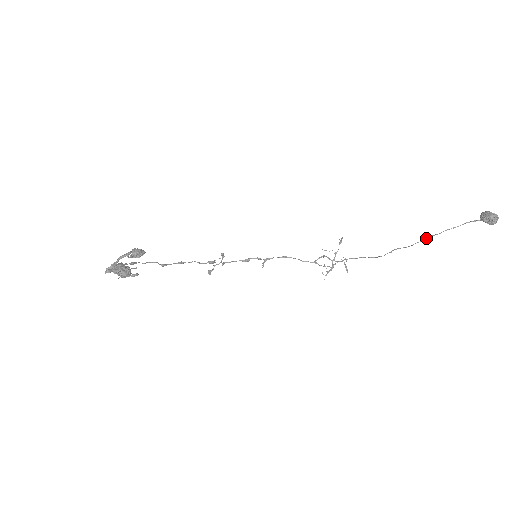
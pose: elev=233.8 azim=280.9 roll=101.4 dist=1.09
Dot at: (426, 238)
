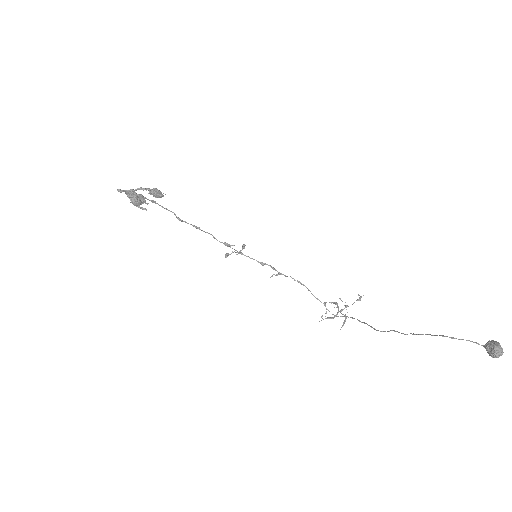
Dot at: occluded
